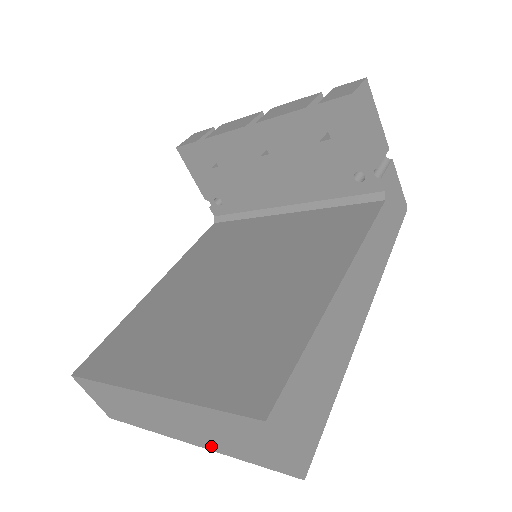
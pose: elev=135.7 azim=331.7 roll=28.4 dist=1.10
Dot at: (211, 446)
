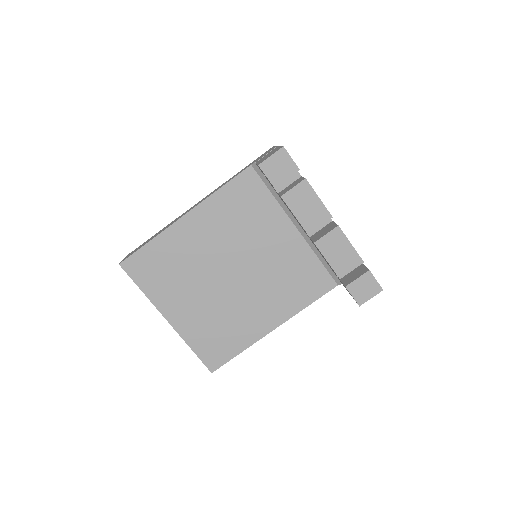
Dot at: occluded
